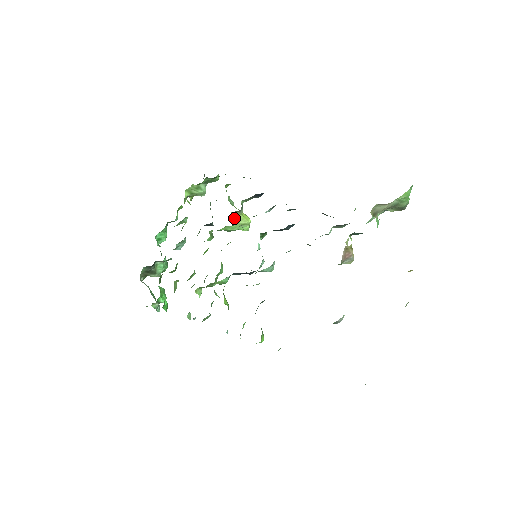
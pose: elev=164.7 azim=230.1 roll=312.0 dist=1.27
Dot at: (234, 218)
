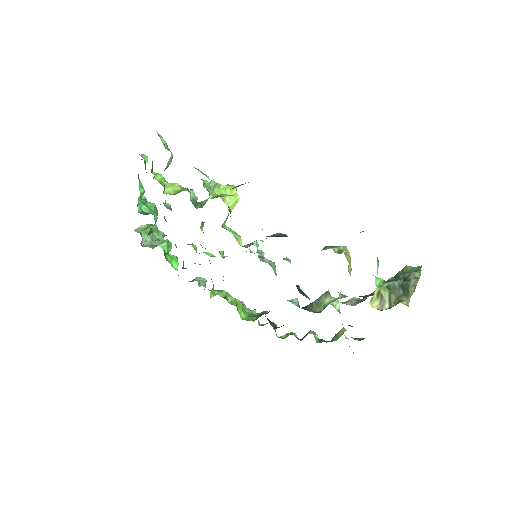
Dot at: (224, 223)
